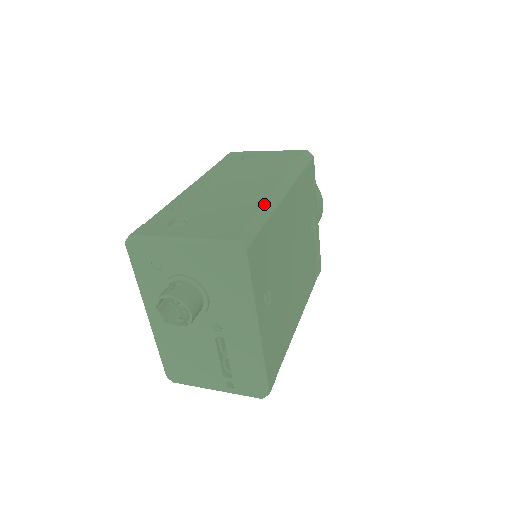
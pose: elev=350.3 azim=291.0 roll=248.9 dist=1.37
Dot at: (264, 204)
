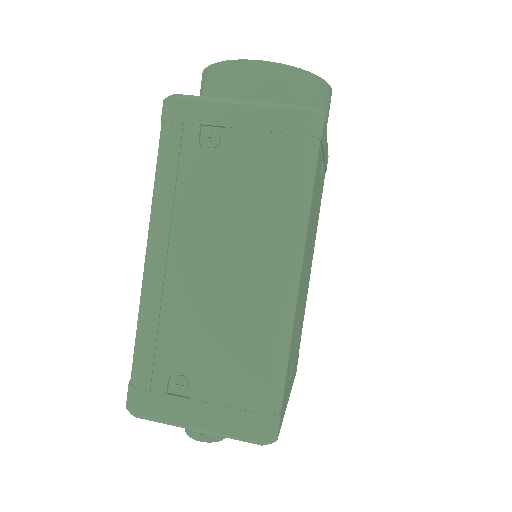
Dot at: (278, 345)
